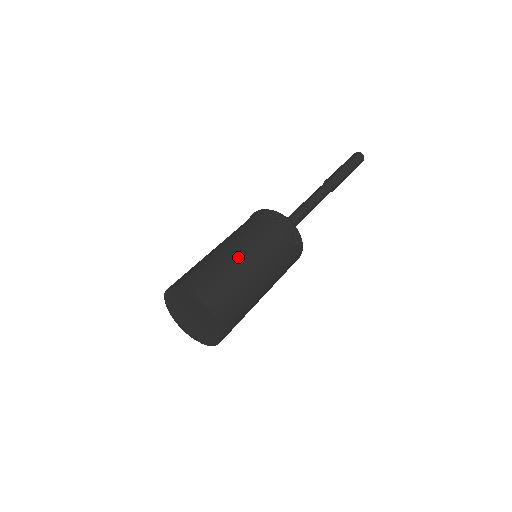
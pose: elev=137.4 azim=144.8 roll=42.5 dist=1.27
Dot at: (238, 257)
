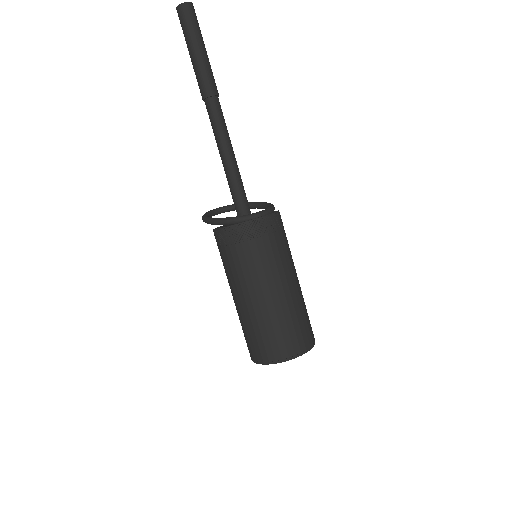
Dot at: (269, 302)
